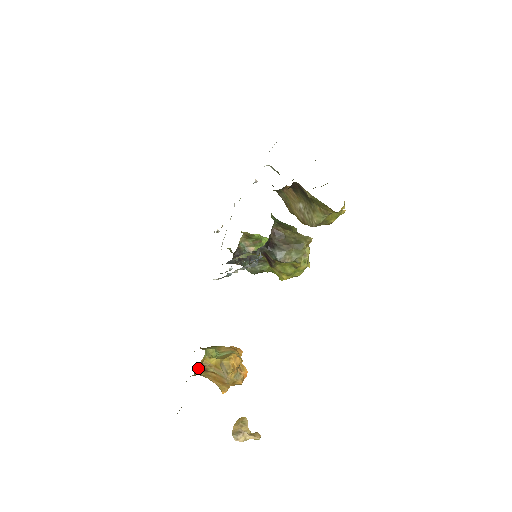
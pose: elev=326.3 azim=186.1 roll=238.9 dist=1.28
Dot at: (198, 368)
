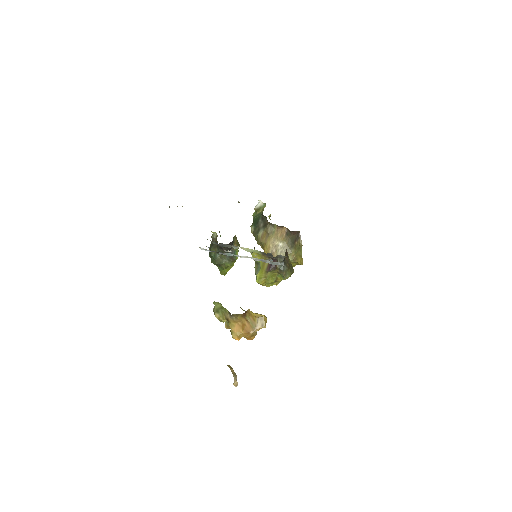
Dot at: (246, 311)
